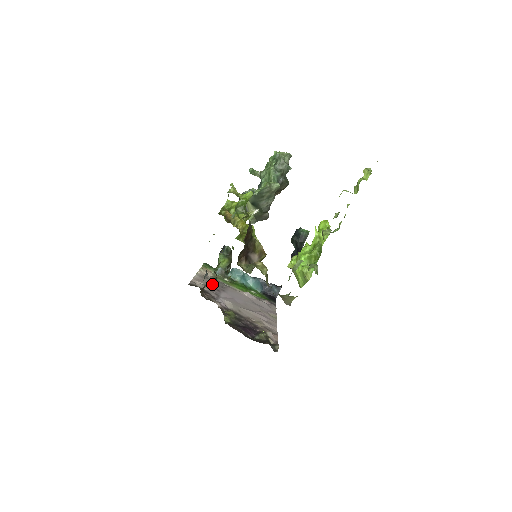
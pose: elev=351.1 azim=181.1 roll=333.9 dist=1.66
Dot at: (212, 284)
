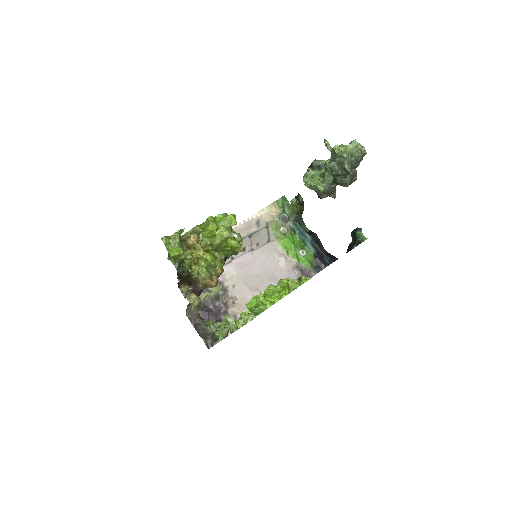
Dot at: (249, 238)
